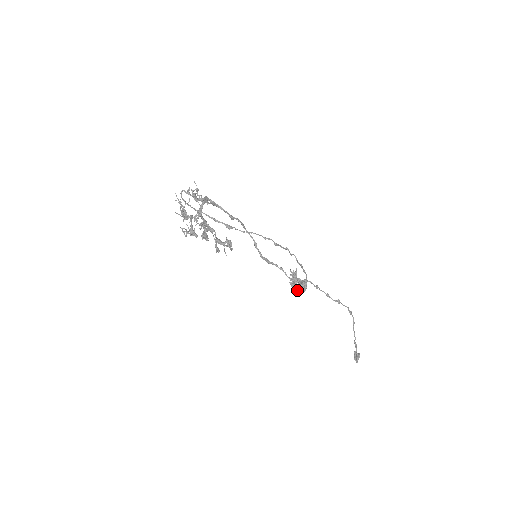
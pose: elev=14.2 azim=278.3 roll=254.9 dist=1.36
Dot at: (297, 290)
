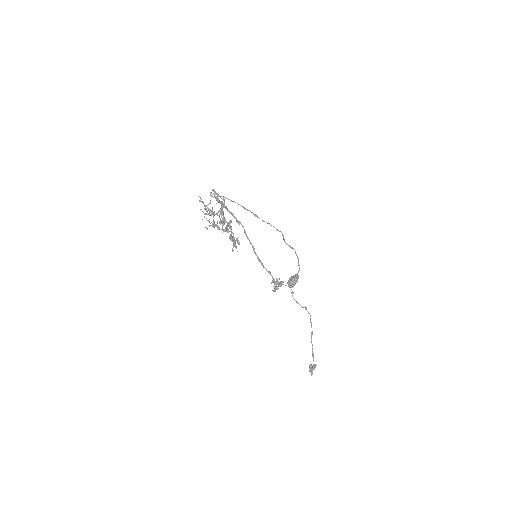
Dot at: (290, 283)
